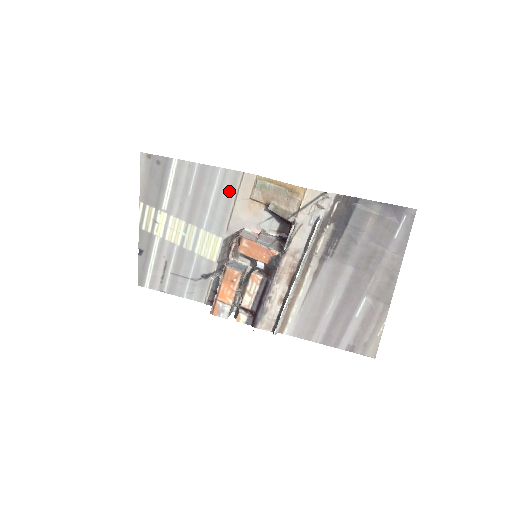
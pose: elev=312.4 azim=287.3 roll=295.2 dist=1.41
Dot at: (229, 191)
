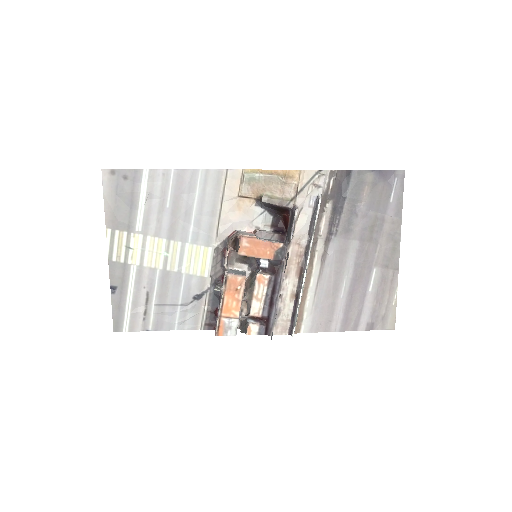
Dot at: (213, 193)
